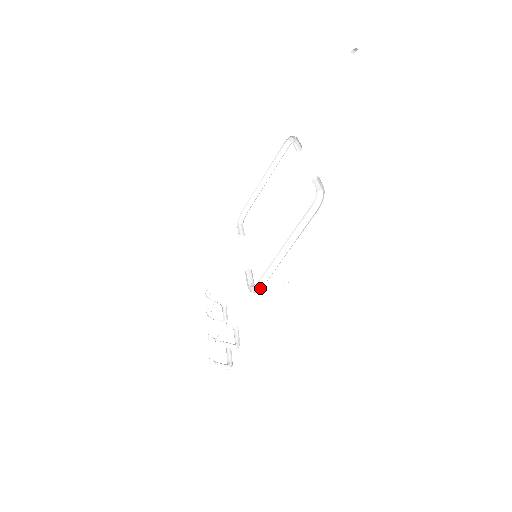
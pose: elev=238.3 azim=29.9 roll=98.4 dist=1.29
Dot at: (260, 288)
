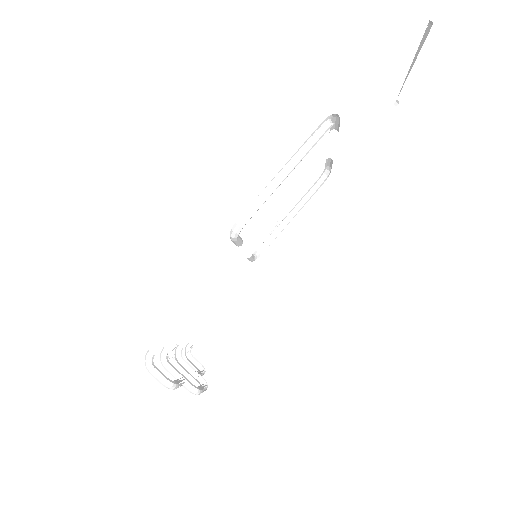
Dot at: (243, 221)
